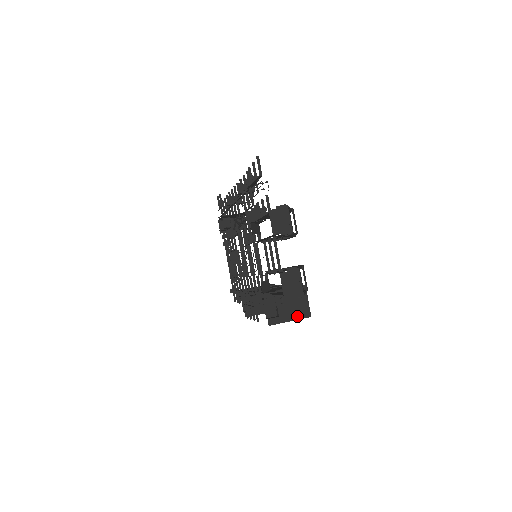
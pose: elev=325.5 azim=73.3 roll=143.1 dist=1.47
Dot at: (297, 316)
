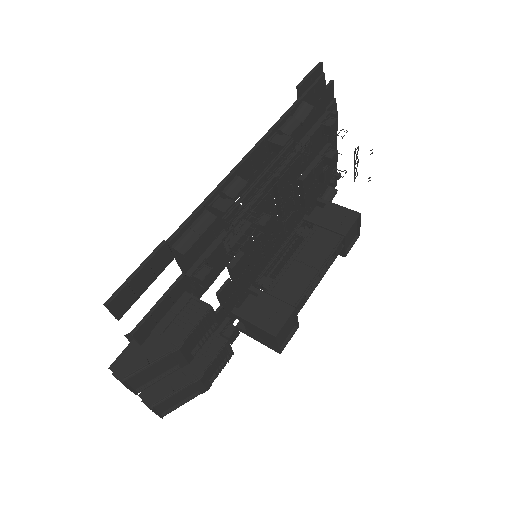
Dot at: (265, 344)
